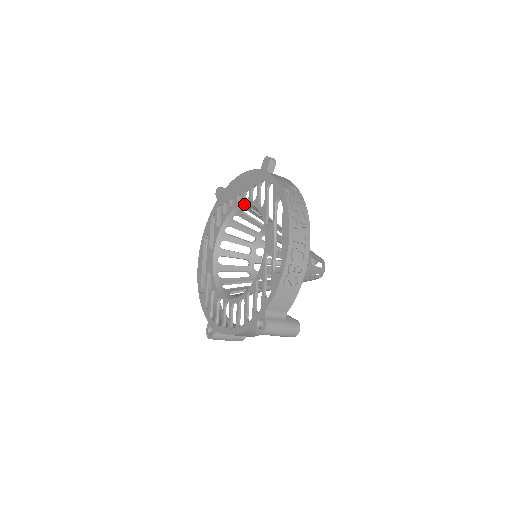
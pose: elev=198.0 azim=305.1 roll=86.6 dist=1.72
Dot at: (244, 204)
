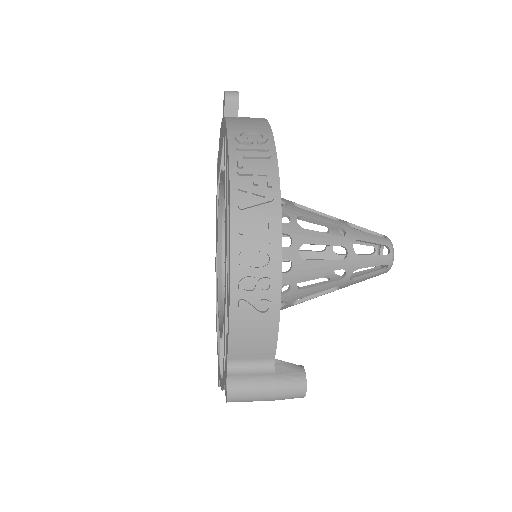
Dot at: (221, 178)
